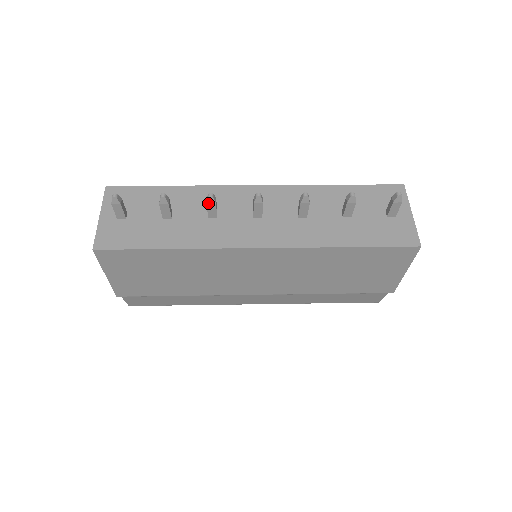
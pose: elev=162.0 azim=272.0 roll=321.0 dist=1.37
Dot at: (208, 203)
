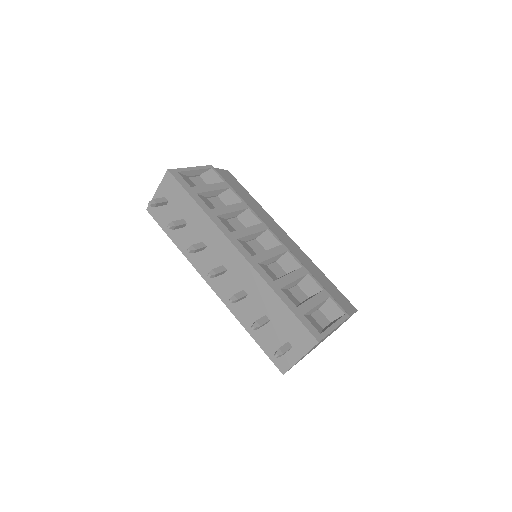
Dot at: occluded
